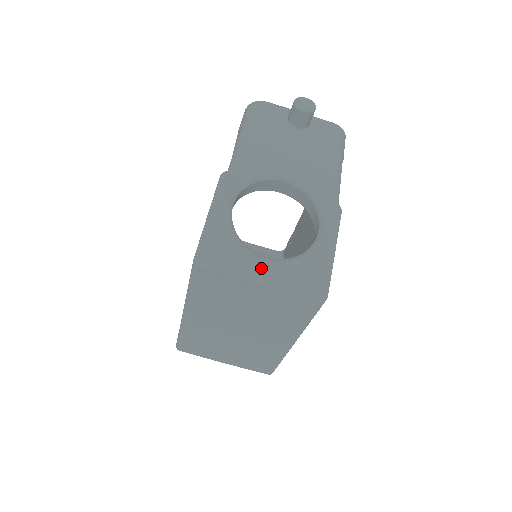
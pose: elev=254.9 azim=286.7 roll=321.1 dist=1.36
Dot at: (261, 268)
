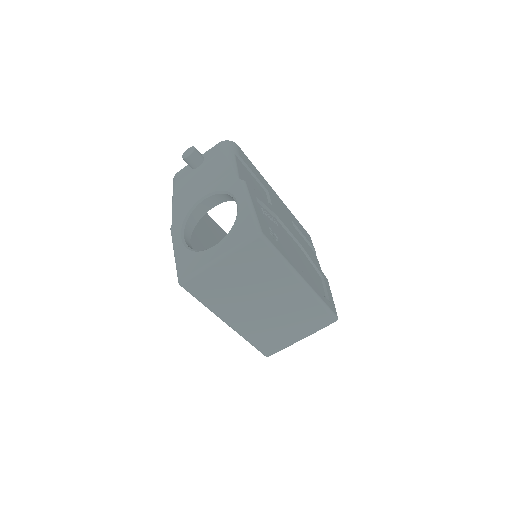
Dot at: (214, 254)
